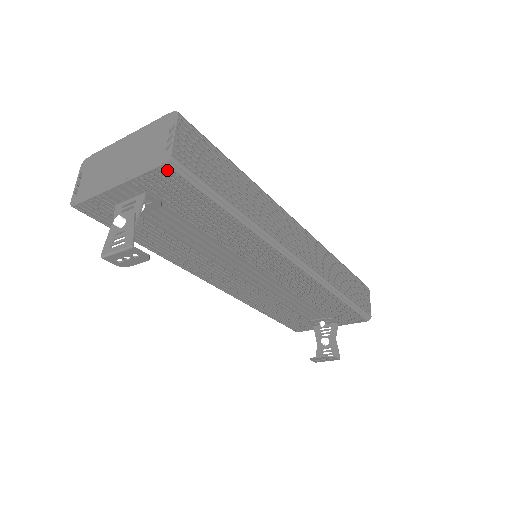
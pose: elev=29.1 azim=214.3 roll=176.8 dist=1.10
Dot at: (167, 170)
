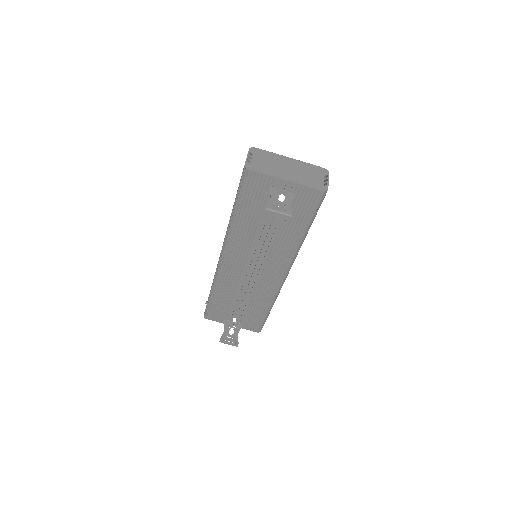
Dot at: (320, 194)
